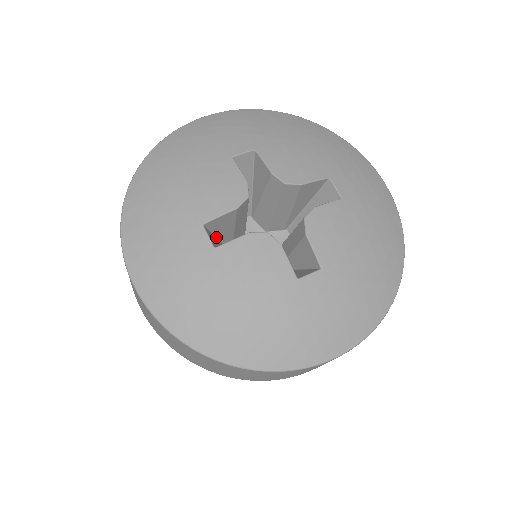
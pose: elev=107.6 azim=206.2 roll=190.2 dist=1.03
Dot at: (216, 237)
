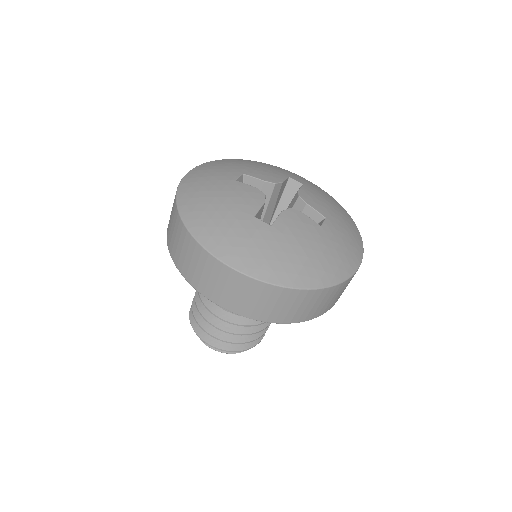
Dot at: occluded
